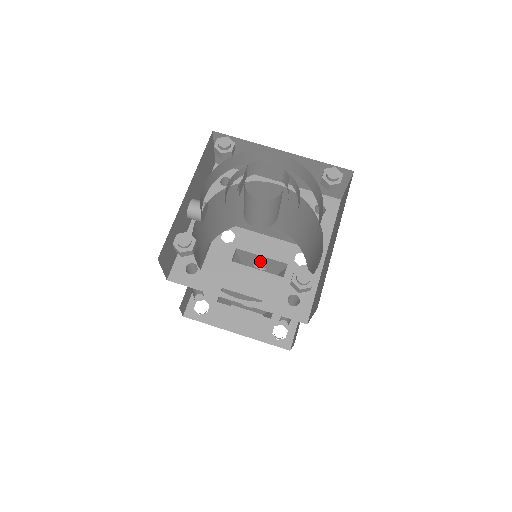
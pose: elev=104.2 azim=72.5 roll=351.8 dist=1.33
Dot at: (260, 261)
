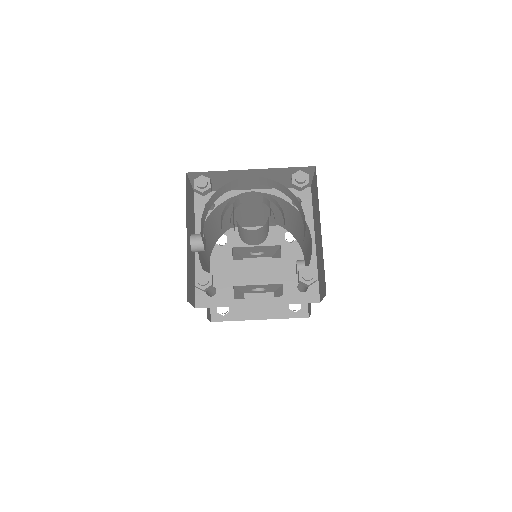
Dot at: (256, 250)
